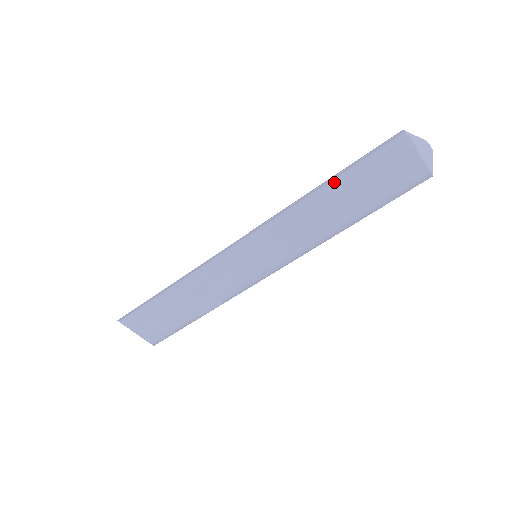
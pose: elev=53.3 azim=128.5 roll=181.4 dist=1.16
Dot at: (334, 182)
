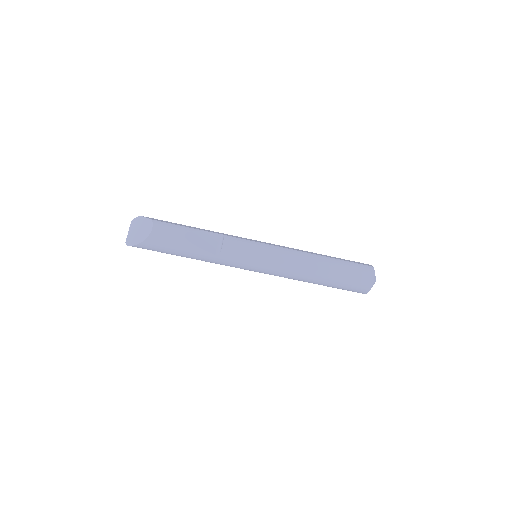
Dot at: (326, 255)
